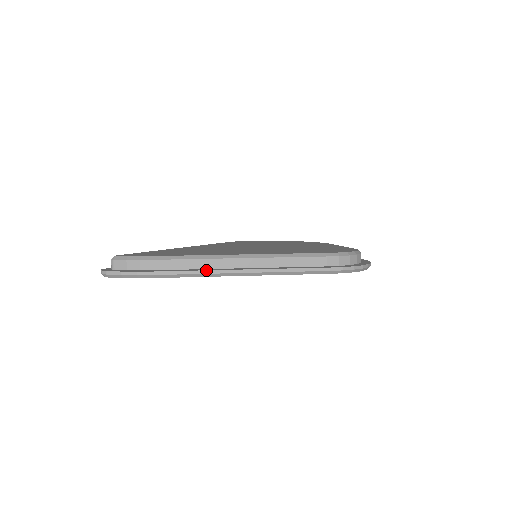
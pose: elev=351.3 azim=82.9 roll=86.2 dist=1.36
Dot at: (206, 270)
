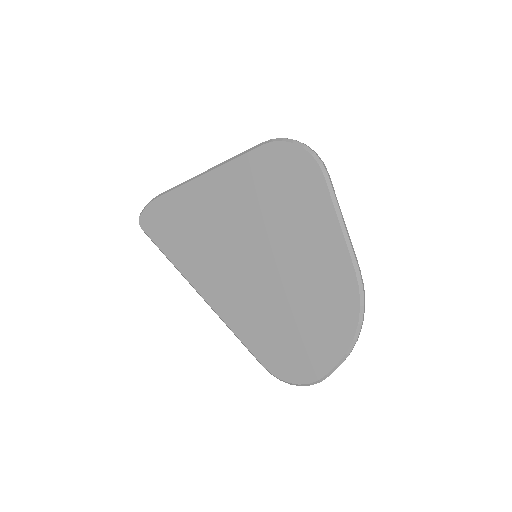
Dot at: (187, 181)
